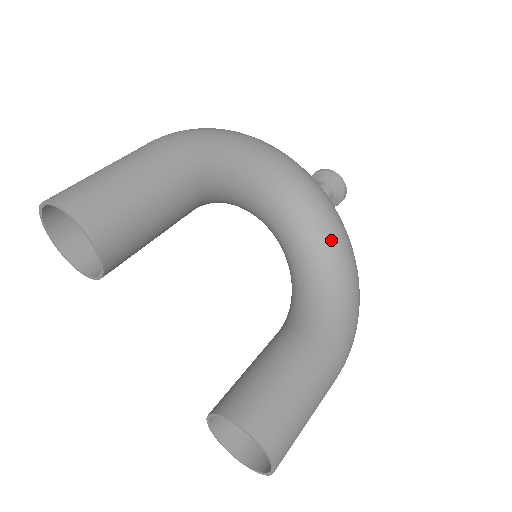
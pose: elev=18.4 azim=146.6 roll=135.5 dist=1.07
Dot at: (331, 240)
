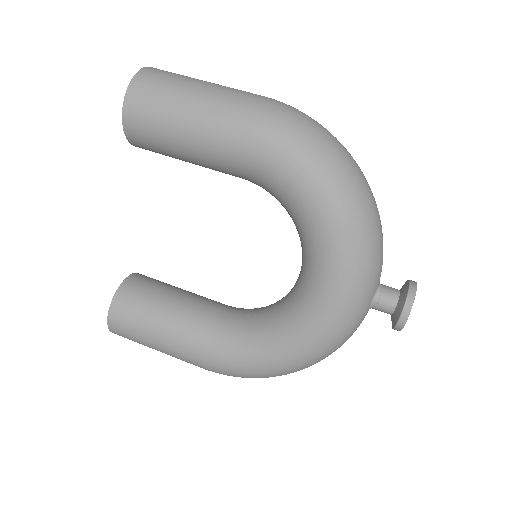
Dot at: (302, 325)
